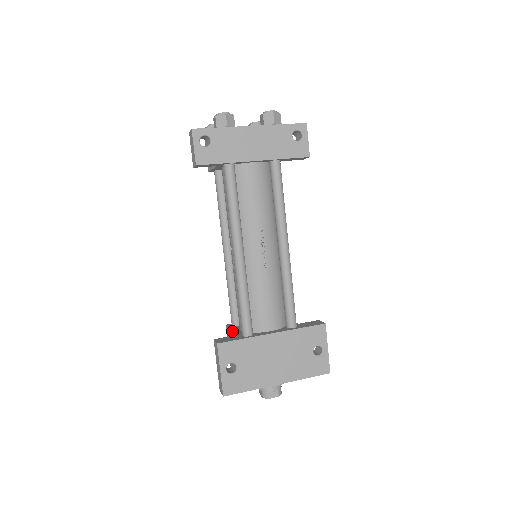
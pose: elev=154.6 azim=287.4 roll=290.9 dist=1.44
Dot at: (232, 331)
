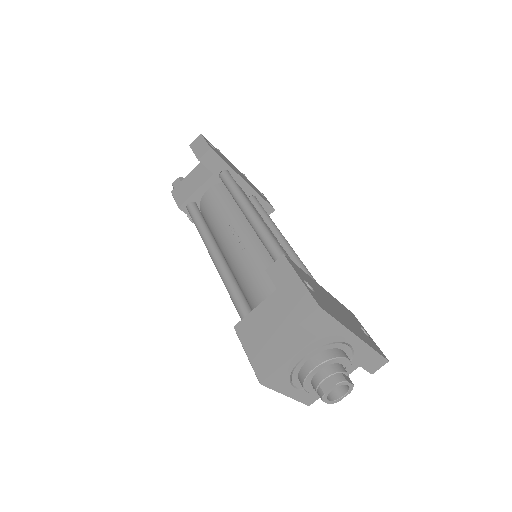
Dot at: occluded
